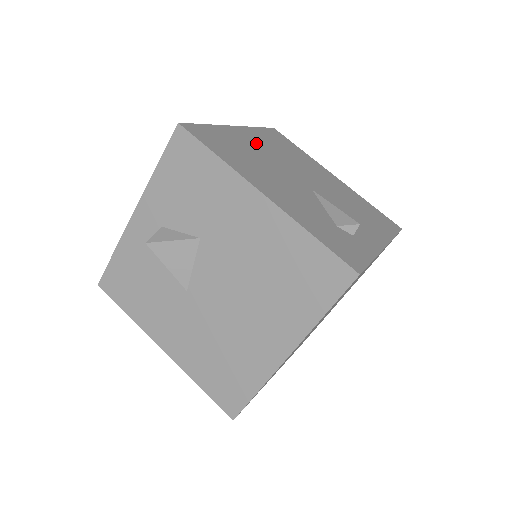
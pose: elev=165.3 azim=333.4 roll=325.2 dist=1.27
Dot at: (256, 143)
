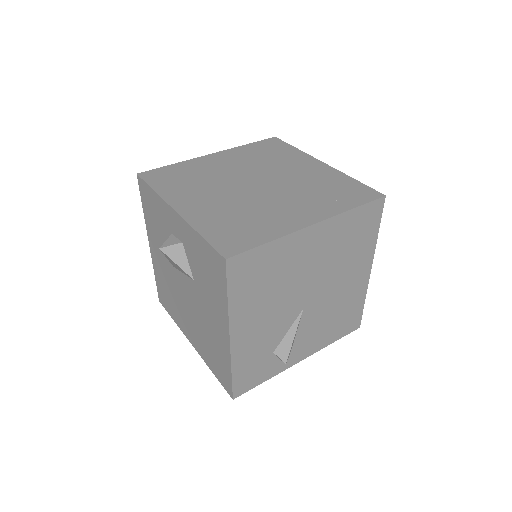
Dot at: (311, 250)
